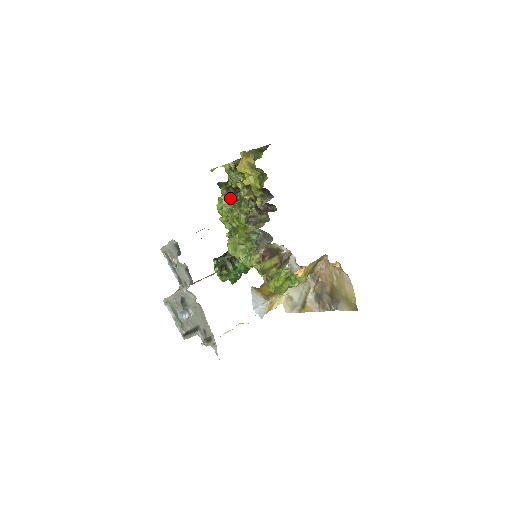
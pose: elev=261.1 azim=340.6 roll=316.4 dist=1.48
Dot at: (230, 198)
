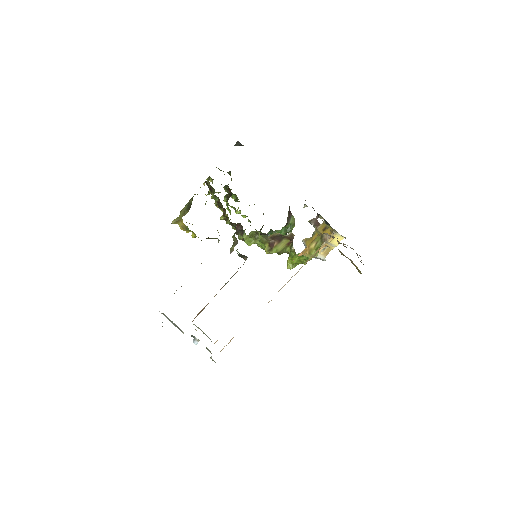
Dot at: (226, 204)
